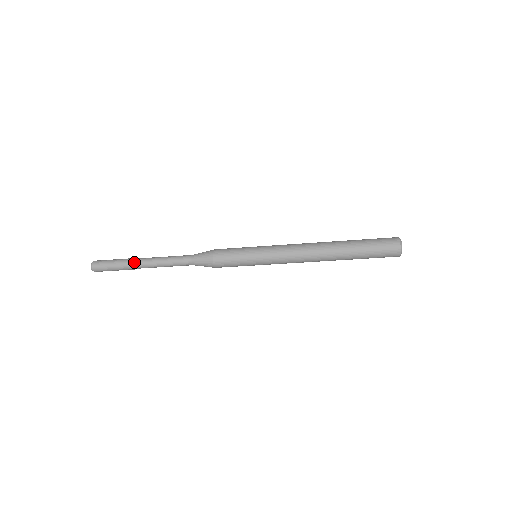
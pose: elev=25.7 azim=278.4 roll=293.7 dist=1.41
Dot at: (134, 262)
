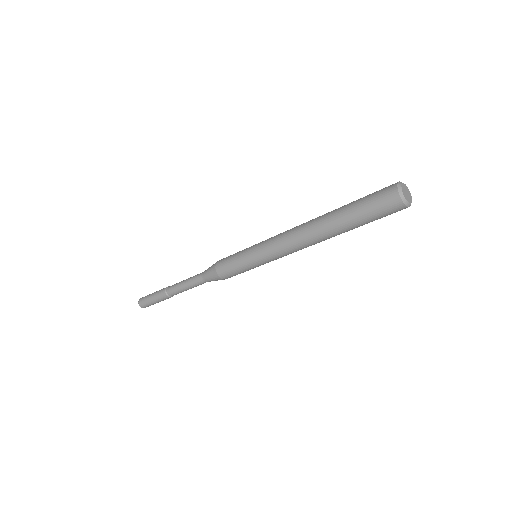
Dot at: (164, 293)
